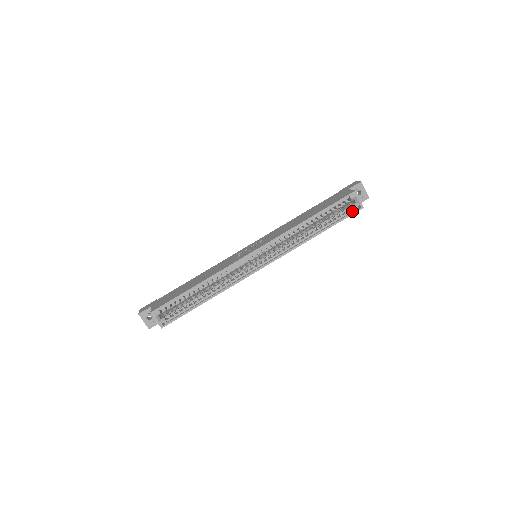
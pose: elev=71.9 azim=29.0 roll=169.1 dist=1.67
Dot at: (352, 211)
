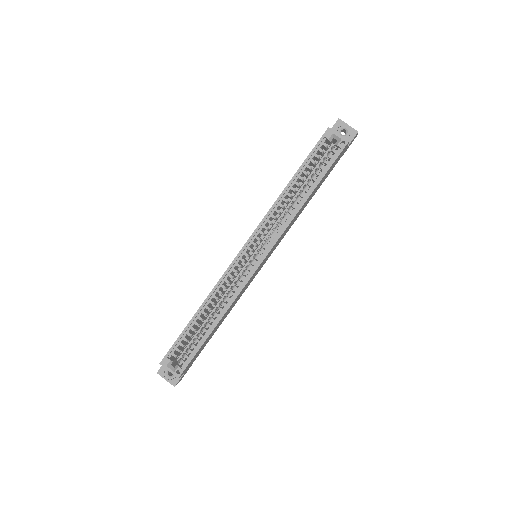
Dot at: (337, 152)
